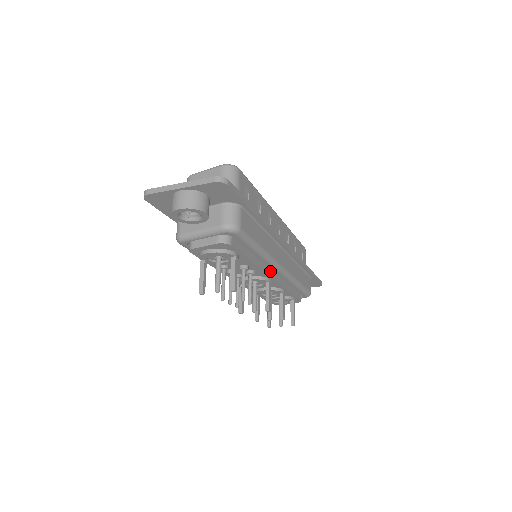
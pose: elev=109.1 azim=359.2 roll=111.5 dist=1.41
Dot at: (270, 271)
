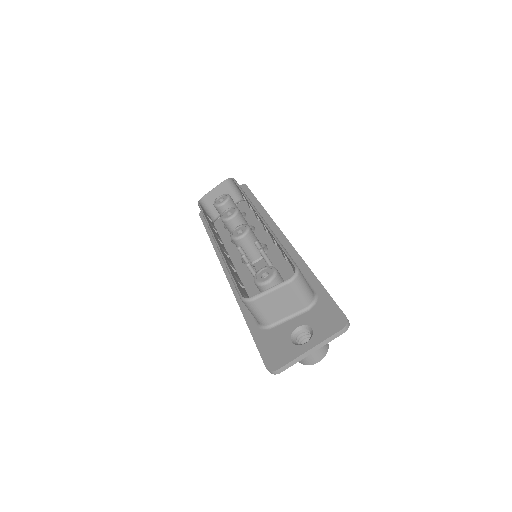
Dot at: occluded
